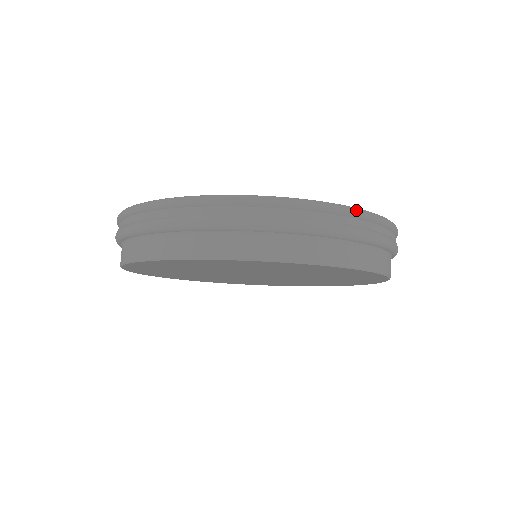
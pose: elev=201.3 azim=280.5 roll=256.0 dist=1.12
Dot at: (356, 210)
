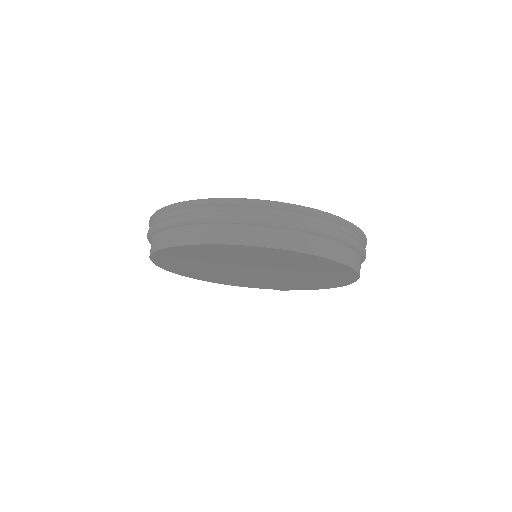
Dot at: (270, 202)
